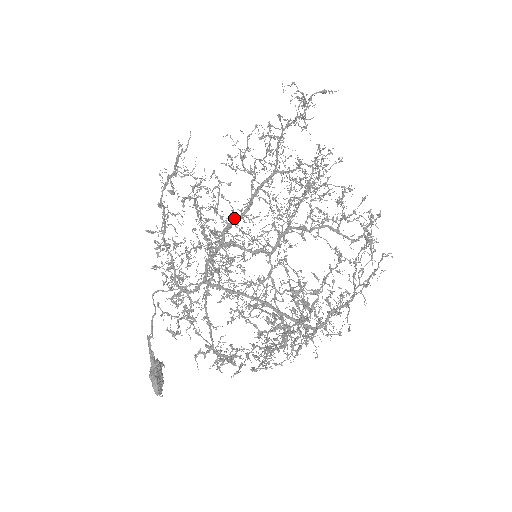
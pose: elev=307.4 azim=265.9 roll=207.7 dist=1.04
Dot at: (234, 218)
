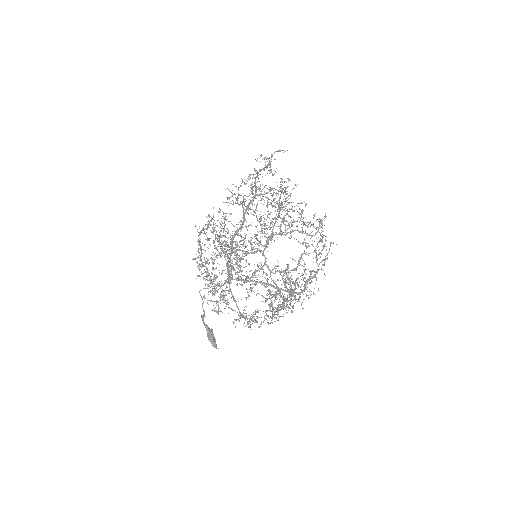
Dot at: (236, 231)
